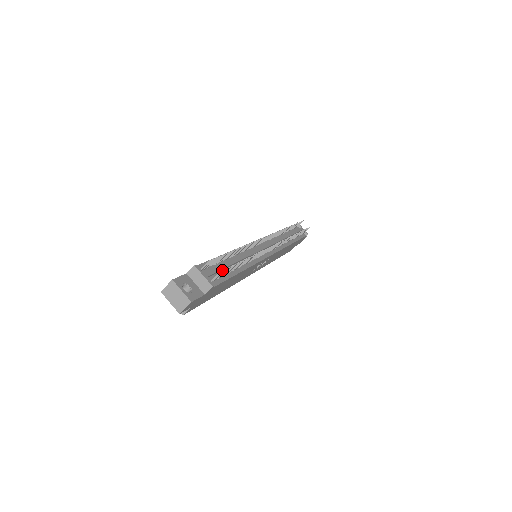
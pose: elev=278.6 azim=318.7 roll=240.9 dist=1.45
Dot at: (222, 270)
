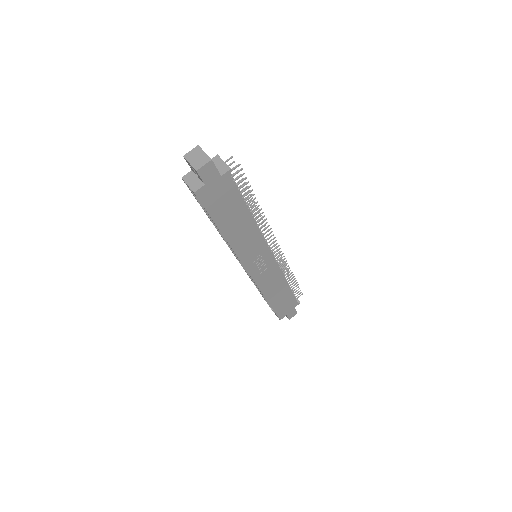
Dot at: (241, 168)
